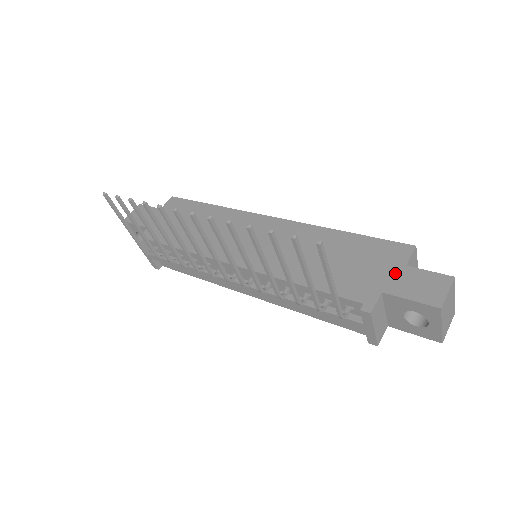
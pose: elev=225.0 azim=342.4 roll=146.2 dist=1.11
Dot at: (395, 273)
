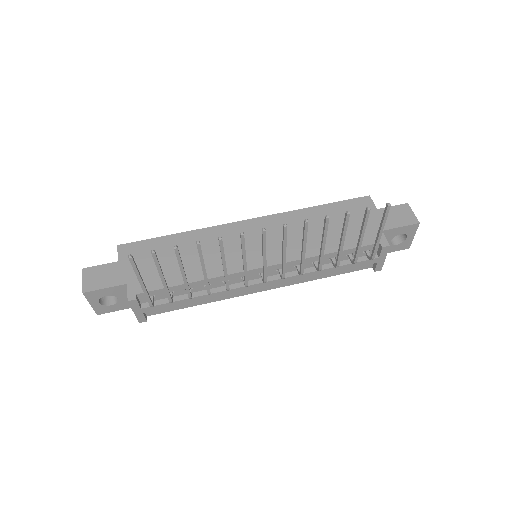
Dot at: (377, 216)
